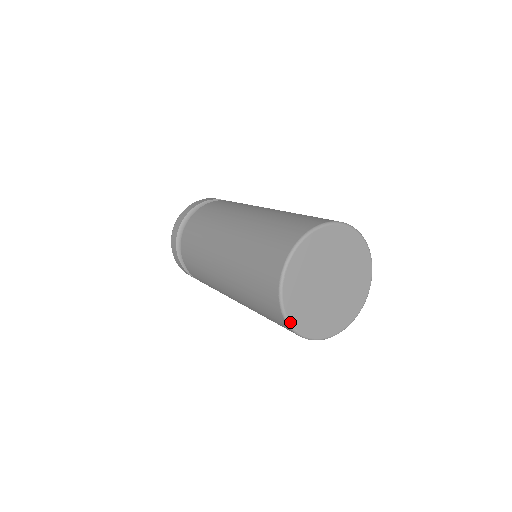
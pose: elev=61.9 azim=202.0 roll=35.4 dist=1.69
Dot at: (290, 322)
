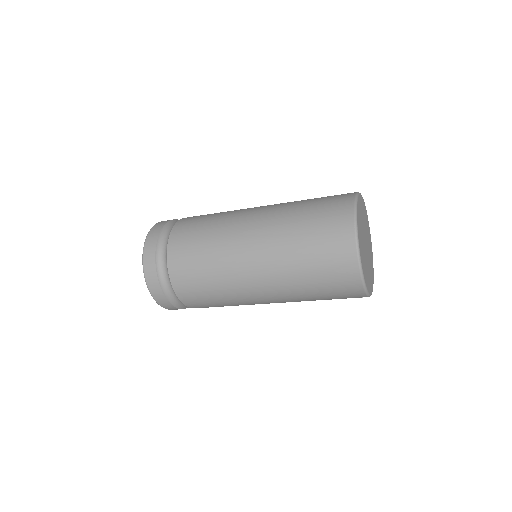
Dot at: (360, 253)
